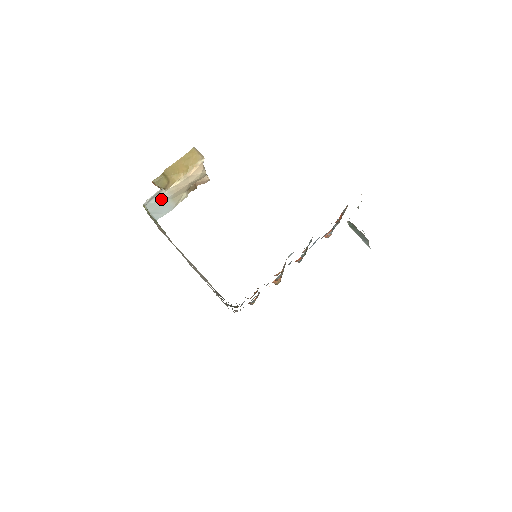
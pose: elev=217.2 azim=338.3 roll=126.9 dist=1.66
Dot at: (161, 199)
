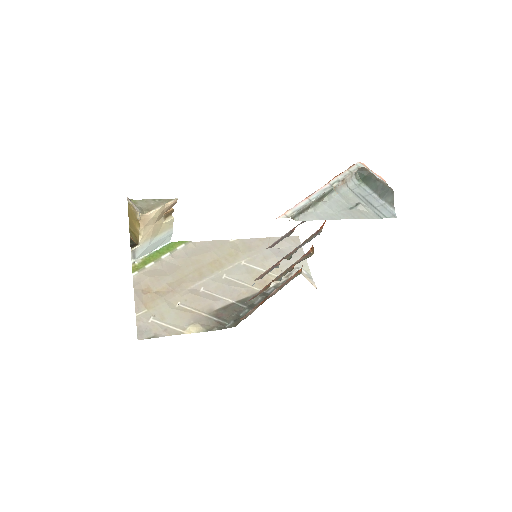
Dot at: (145, 247)
